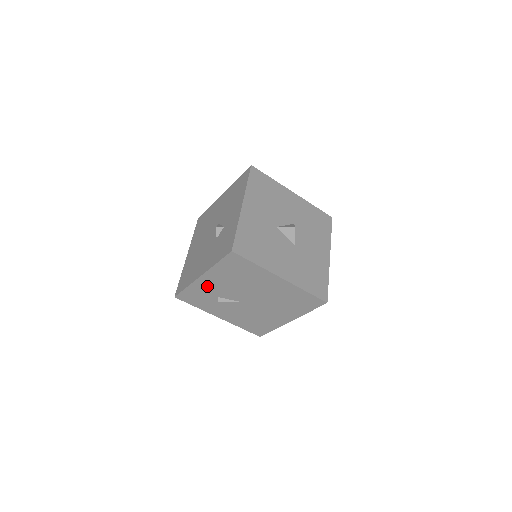
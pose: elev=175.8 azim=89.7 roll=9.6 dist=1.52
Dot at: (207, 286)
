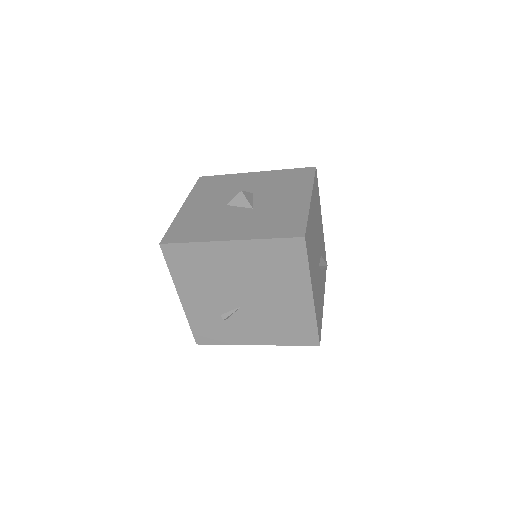
Dot at: (198, 307)
